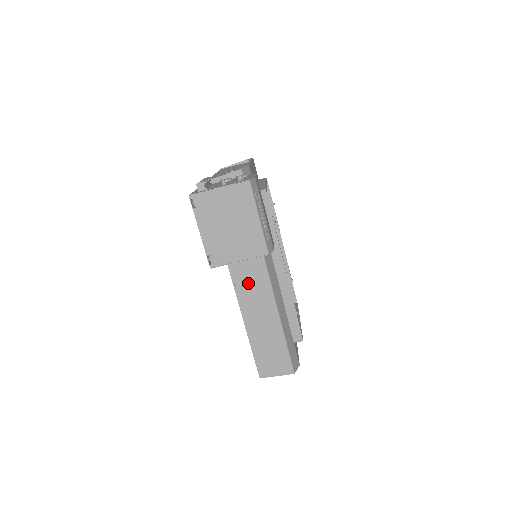
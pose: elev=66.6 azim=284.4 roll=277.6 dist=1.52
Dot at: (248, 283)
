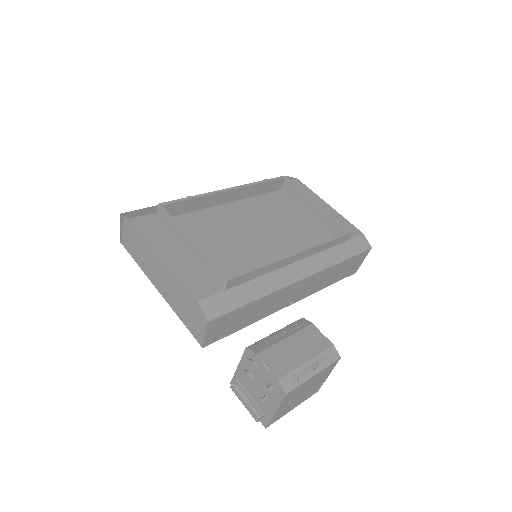
Dot at: (296, 295)
